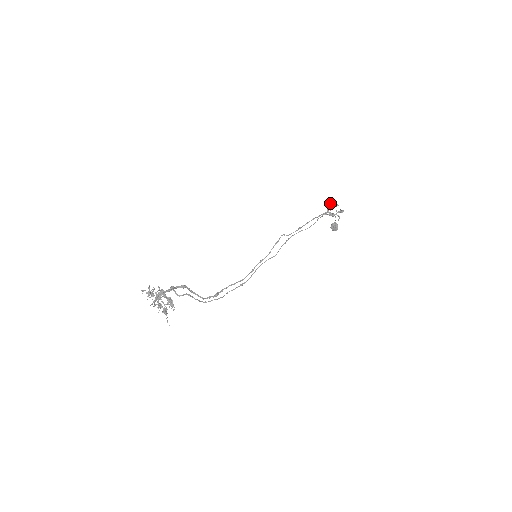
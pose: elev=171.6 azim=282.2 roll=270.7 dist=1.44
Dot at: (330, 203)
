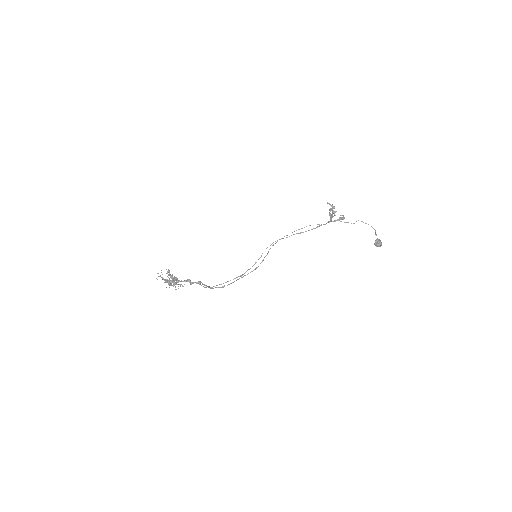
Dot at: occluded
